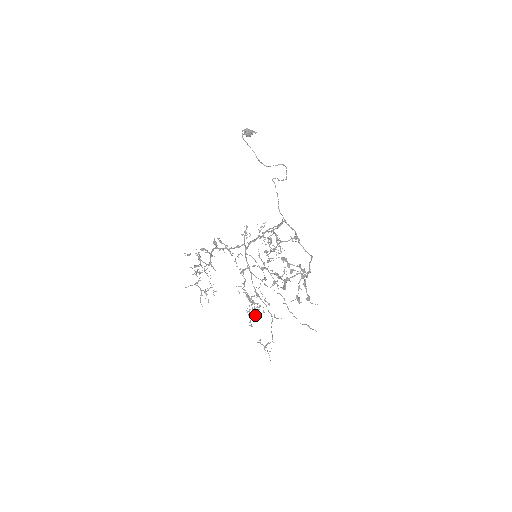
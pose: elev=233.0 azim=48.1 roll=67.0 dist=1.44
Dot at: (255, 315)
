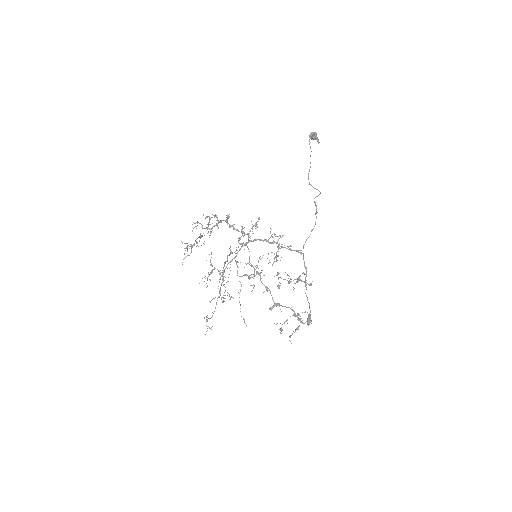
Dot at: occluded
